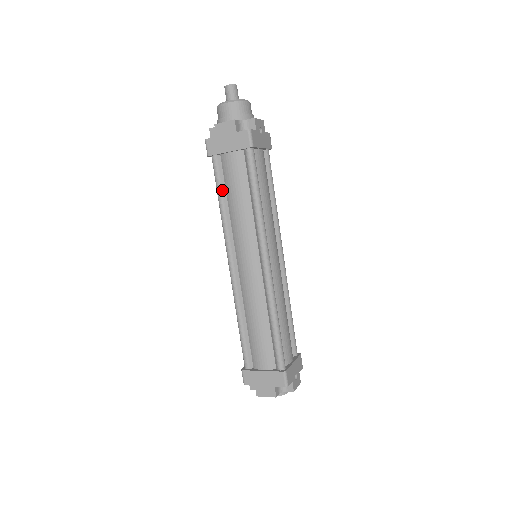
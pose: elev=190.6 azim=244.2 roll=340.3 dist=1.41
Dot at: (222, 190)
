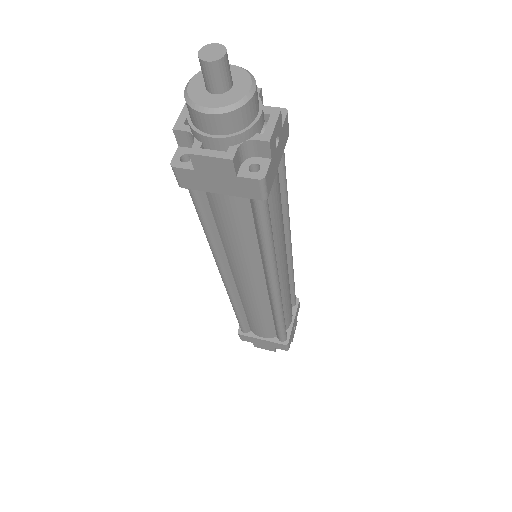
Dot at: (208, 221)
